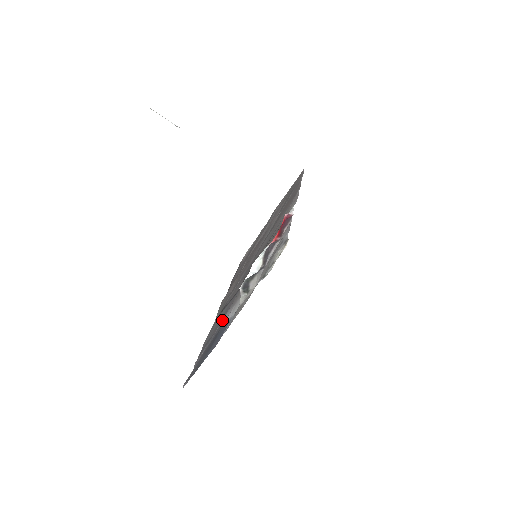
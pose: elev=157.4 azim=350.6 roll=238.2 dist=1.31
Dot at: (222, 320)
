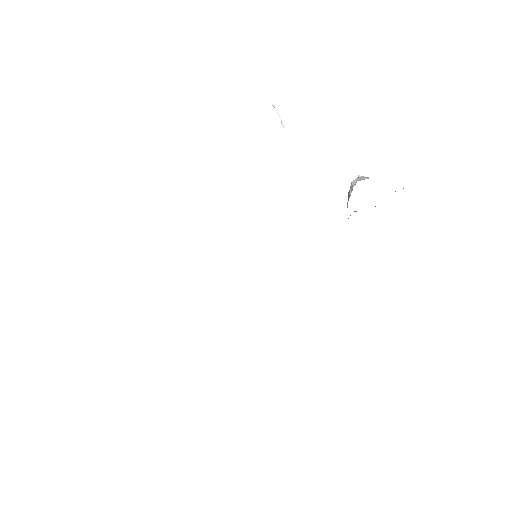
Dot at: occluded
